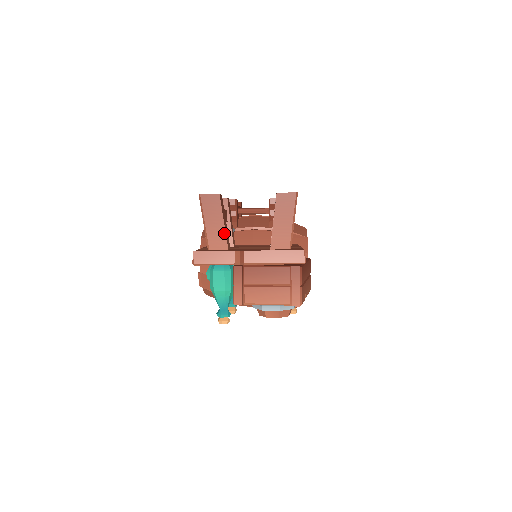
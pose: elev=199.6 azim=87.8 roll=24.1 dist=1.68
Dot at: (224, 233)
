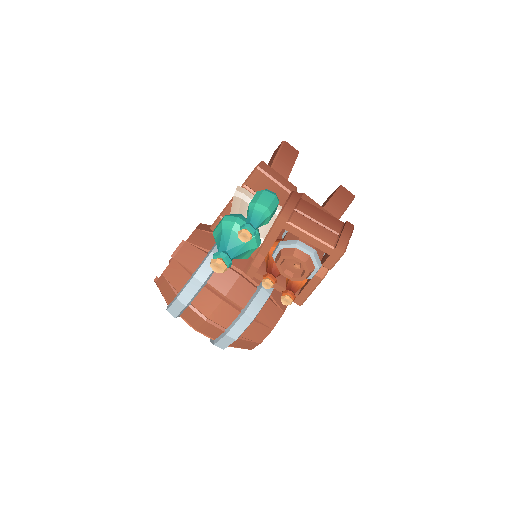
Dot at: (287, 176)
